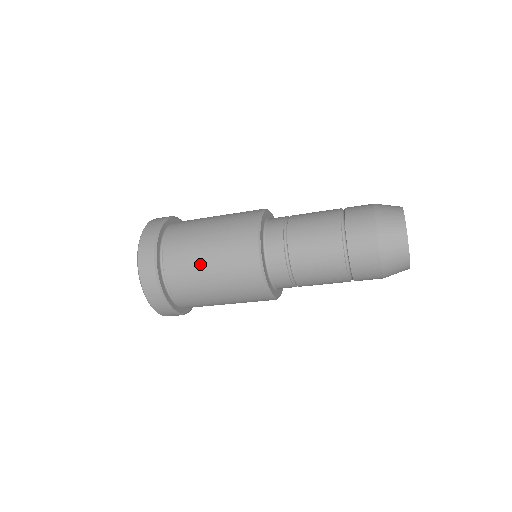
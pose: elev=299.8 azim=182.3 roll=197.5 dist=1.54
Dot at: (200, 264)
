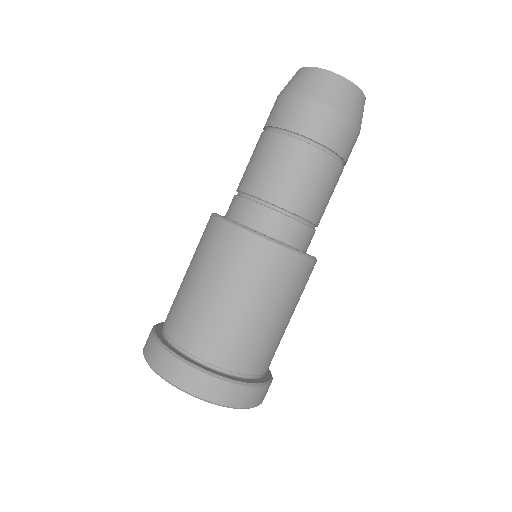
Dot at: (187, 289)
